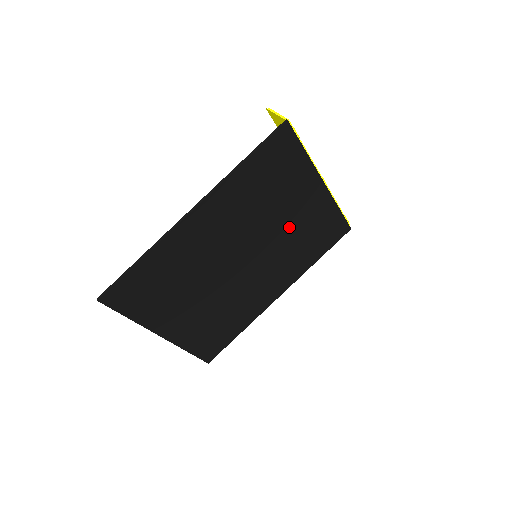
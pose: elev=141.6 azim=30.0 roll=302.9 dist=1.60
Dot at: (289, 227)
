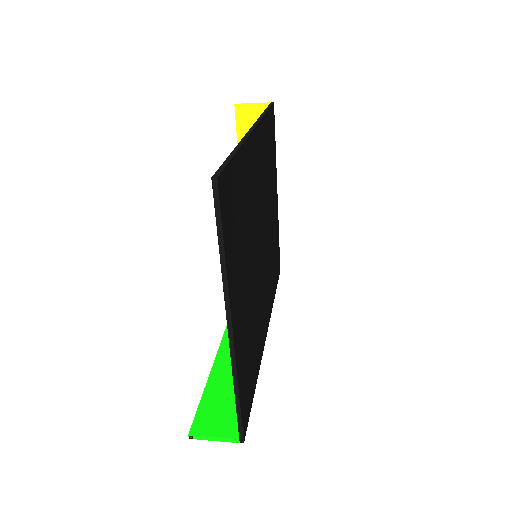
Dot at: (271, 228)
